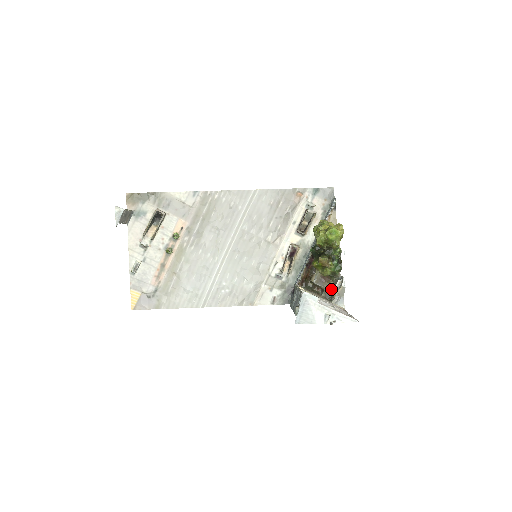
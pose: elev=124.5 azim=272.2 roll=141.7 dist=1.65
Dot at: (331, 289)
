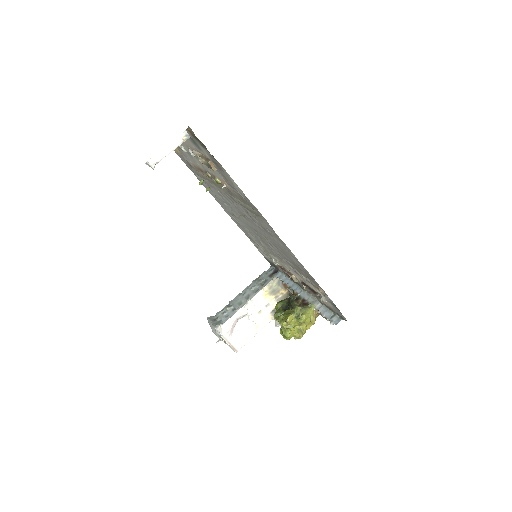
Dot at: occluded
